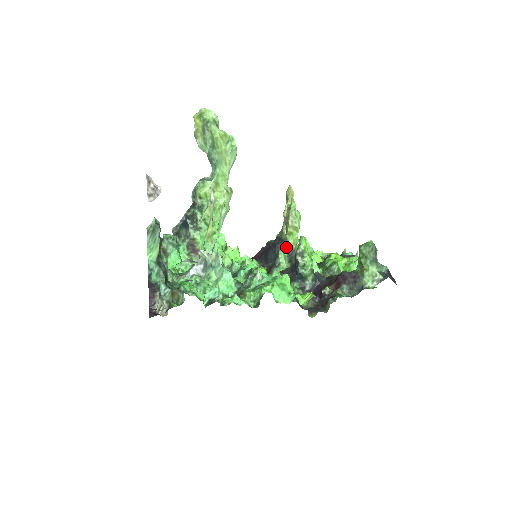
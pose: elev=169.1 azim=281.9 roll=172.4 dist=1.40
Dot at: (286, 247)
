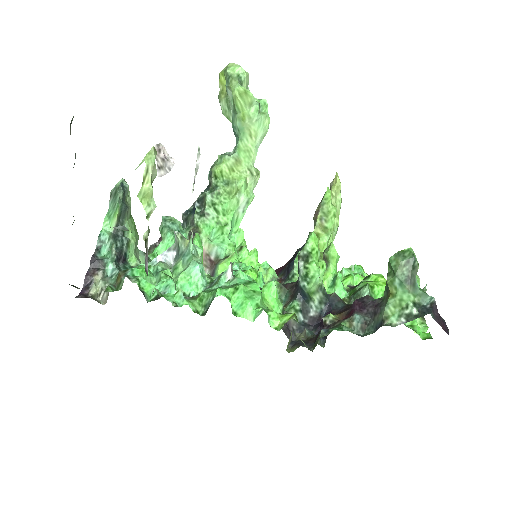
Dot at: occluded
